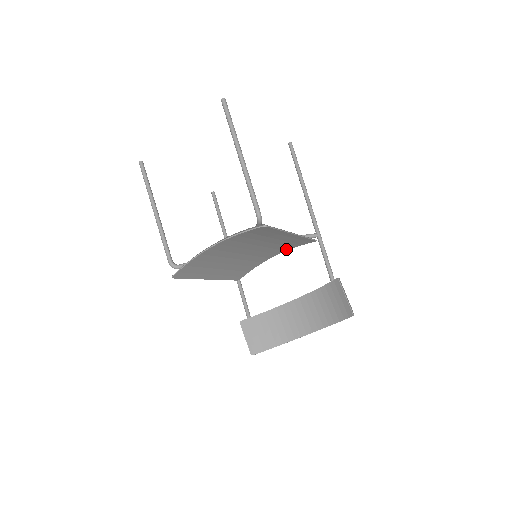
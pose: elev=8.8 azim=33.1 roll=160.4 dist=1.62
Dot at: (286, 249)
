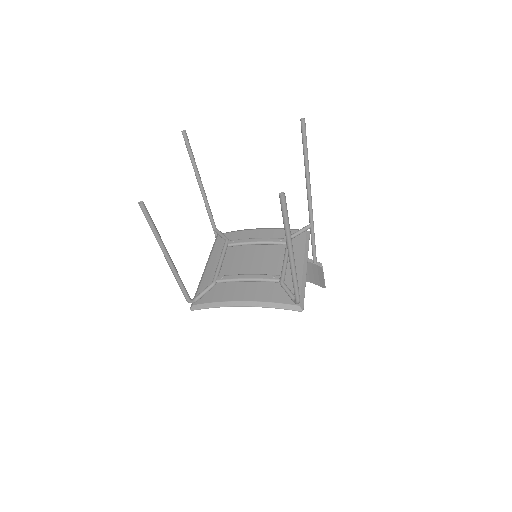
Dot at: (277, 232)
